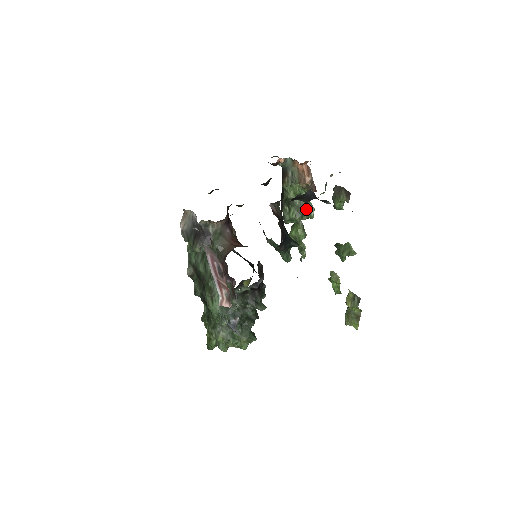
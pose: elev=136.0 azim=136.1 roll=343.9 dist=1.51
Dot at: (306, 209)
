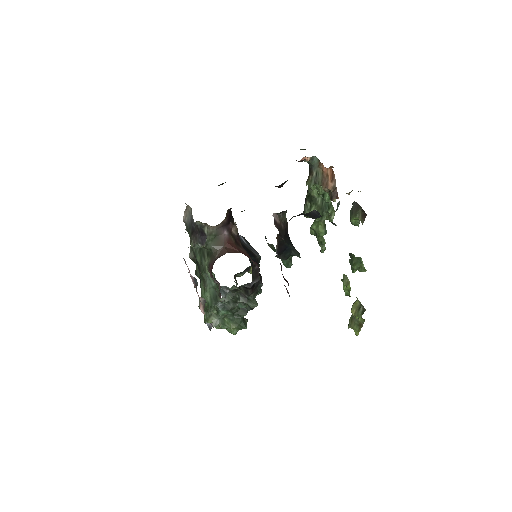
Dot at: (327, 211)
